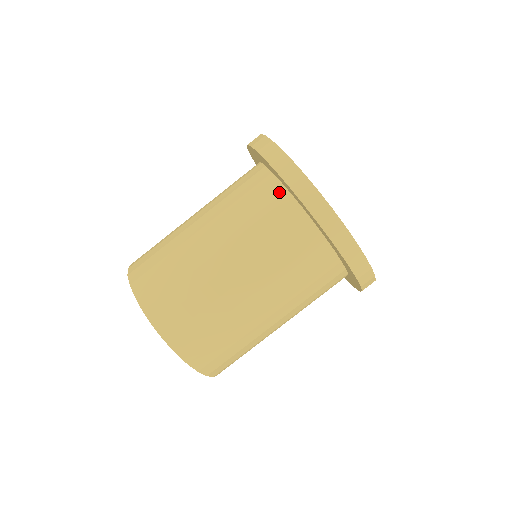
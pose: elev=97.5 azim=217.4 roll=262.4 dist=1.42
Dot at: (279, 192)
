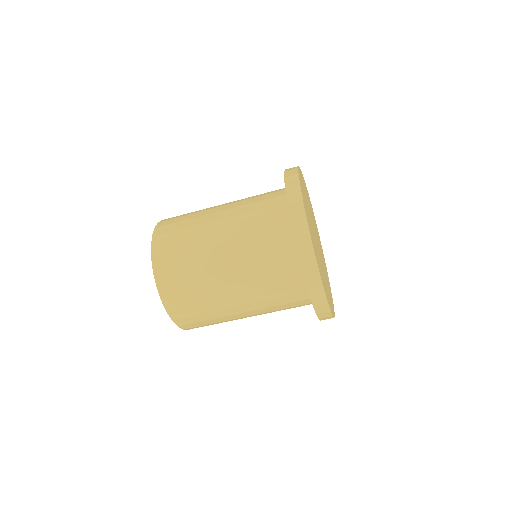
Dot at: (283, 192)
